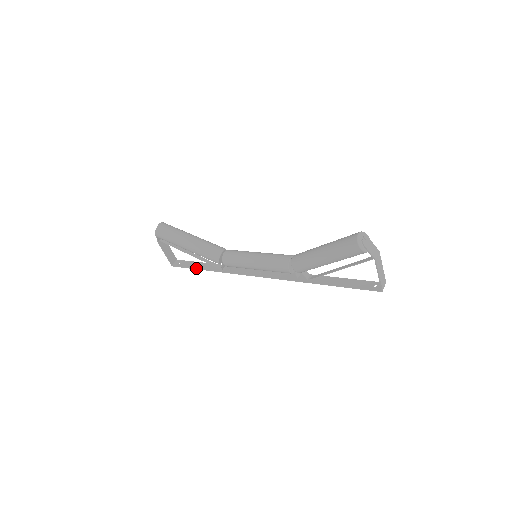
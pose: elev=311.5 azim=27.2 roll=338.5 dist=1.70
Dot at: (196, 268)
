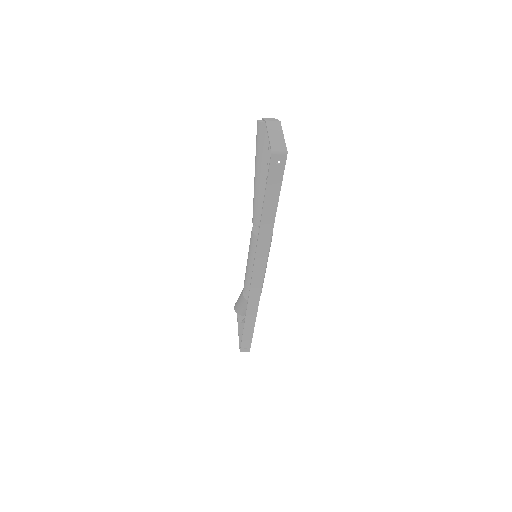
Dot at: (243, 332)
